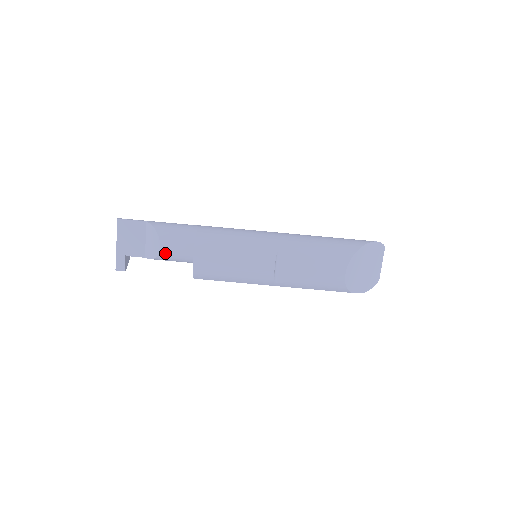
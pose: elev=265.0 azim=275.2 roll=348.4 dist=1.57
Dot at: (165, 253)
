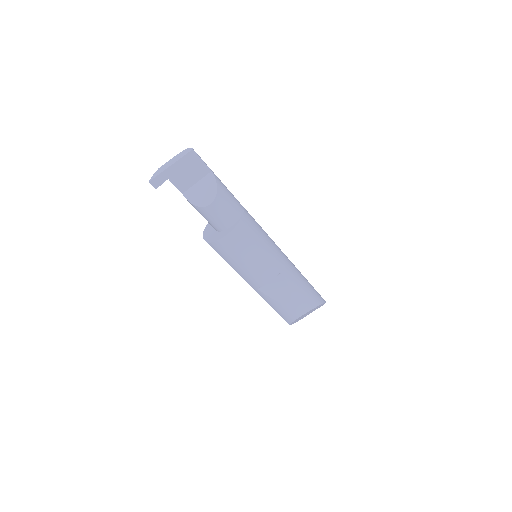
Dot at: (208, 211)
